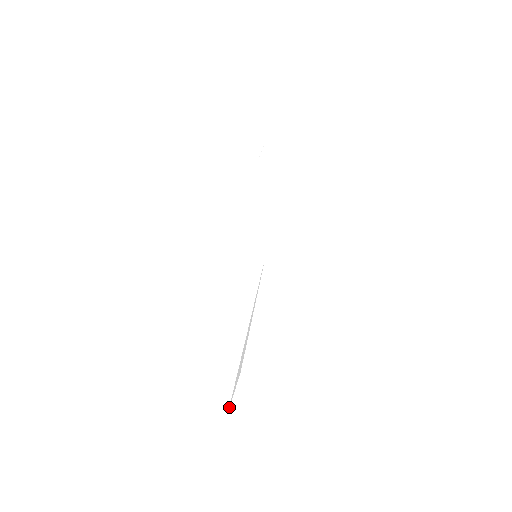
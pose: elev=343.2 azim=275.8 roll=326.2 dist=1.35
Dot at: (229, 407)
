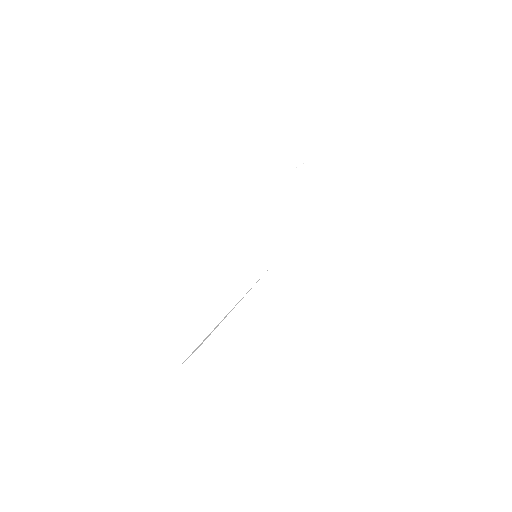
Dot at: occluded
